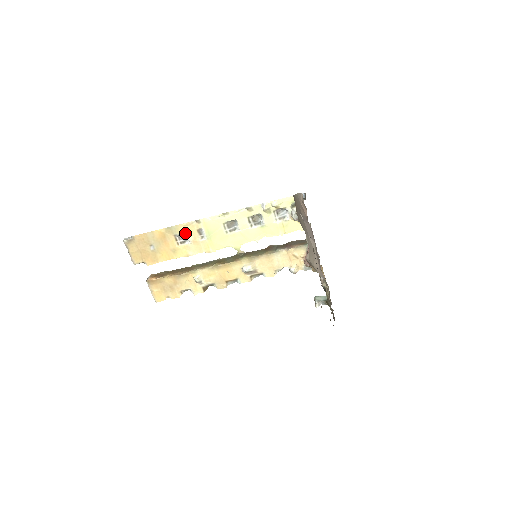
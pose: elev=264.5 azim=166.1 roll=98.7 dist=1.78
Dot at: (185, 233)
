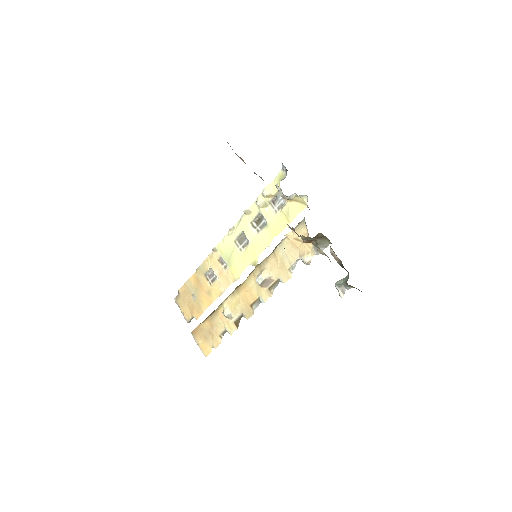
Dot at: occluded
